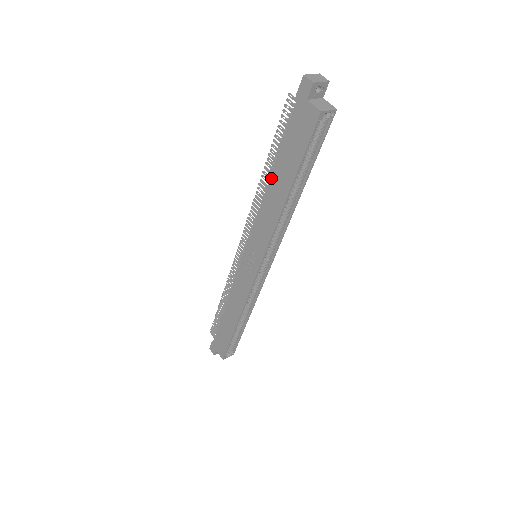
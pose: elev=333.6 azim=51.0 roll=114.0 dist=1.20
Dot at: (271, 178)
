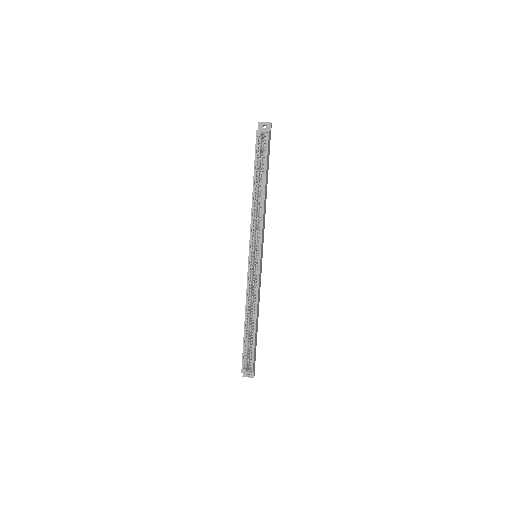
Dot at: occluded
